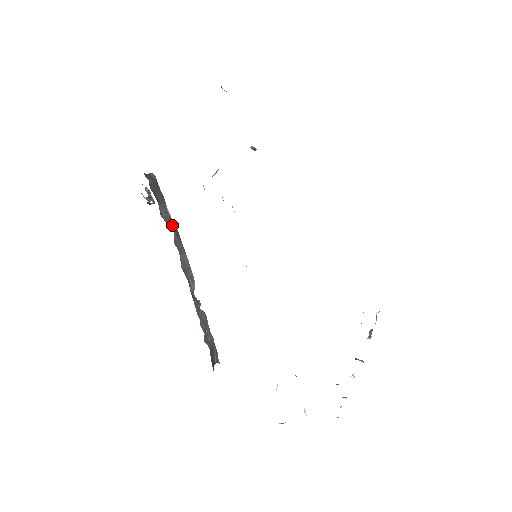
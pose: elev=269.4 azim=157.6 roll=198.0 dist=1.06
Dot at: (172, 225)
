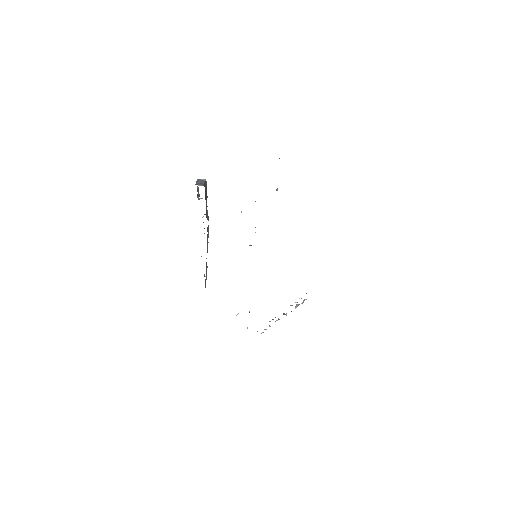
Dot at: (207, 215)
